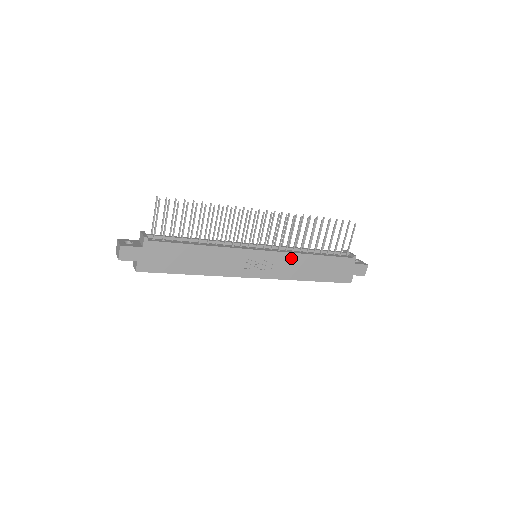
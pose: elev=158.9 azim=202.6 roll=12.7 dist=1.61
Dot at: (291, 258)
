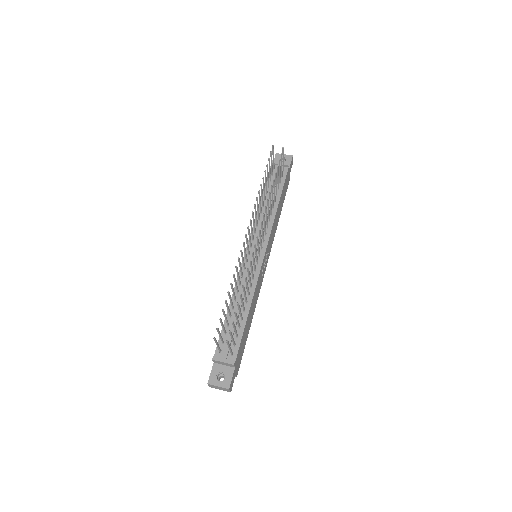
Dot at: (273, 227)
